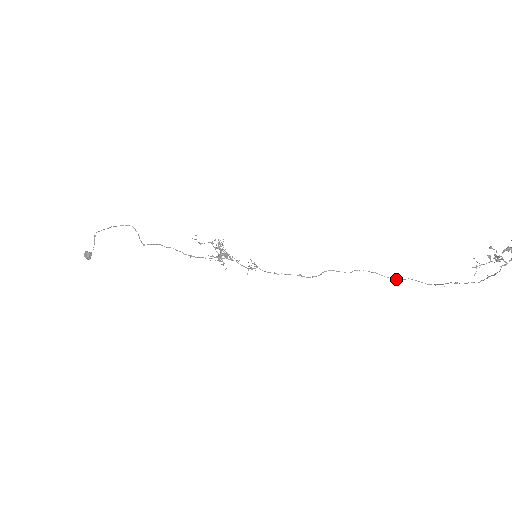
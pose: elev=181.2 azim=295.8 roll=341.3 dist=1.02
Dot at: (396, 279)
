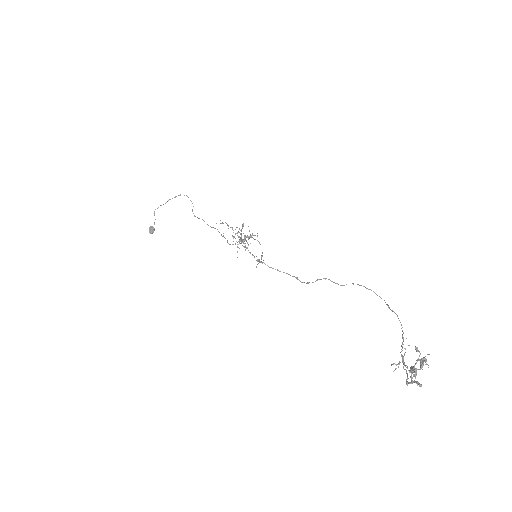
Dot at: occluded
